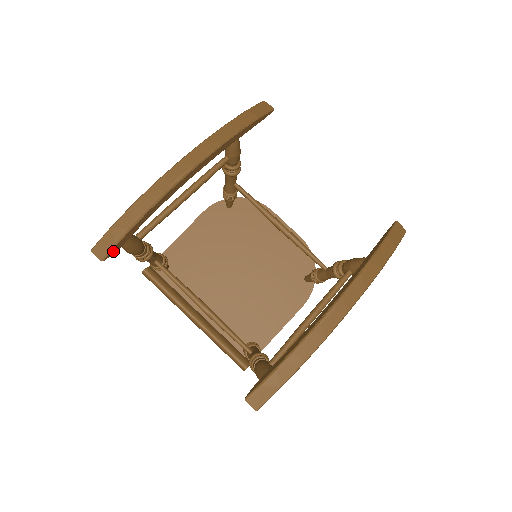
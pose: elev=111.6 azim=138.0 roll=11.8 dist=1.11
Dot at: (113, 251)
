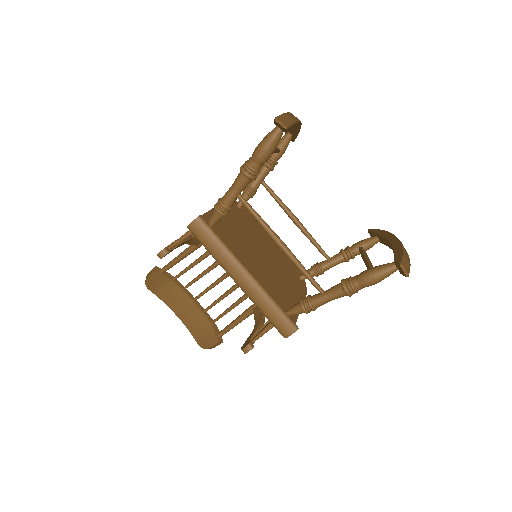
Dot at: (288, 128)
